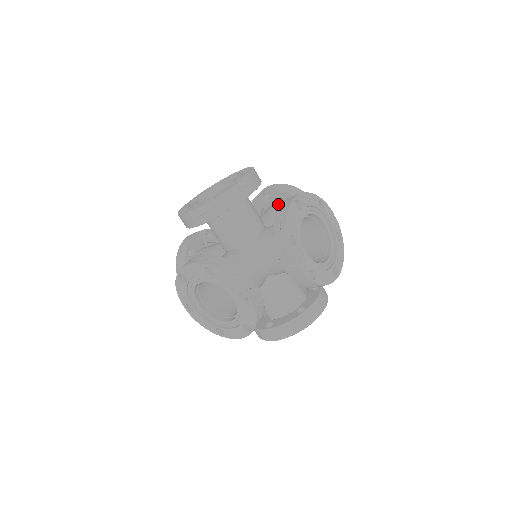
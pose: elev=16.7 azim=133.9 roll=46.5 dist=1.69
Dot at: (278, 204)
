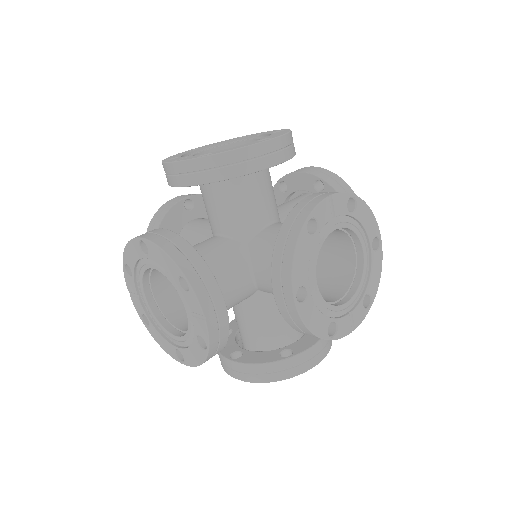
Dot at: occluded
